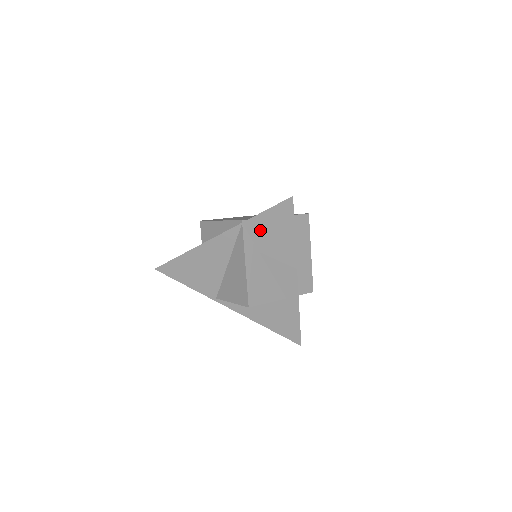
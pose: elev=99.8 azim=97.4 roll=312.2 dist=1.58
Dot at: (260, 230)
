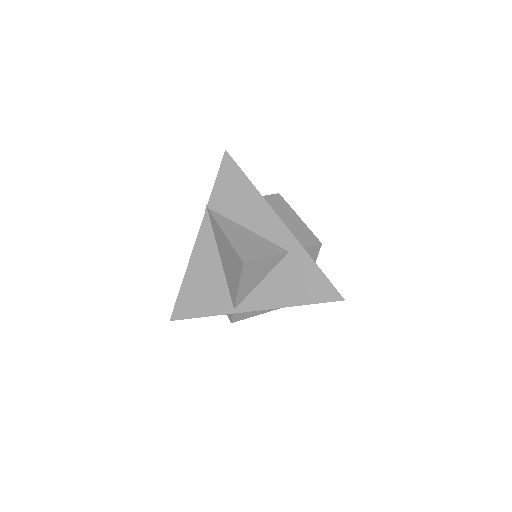
Dot at: (223, 201)
